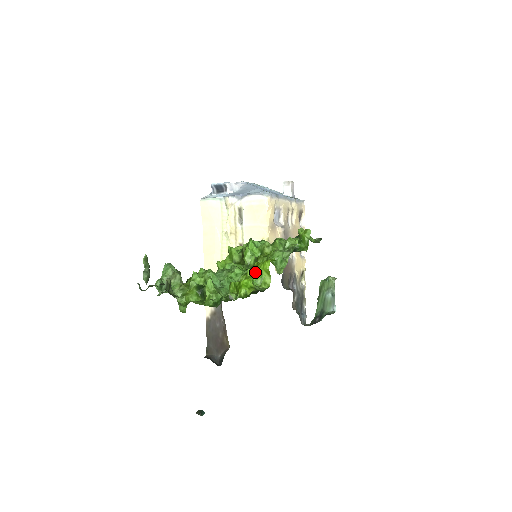
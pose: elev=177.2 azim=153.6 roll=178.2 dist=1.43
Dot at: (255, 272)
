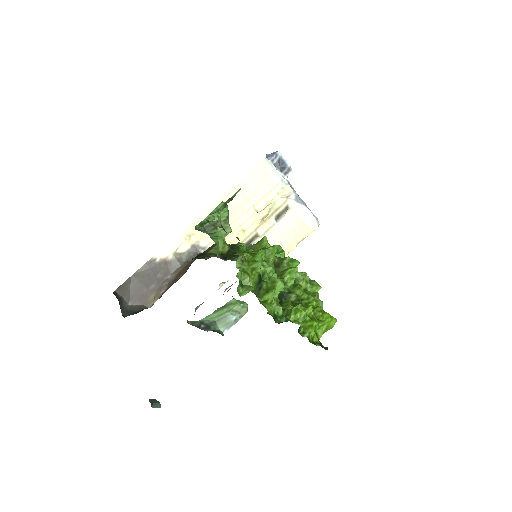
Dot at: (317, 316)
